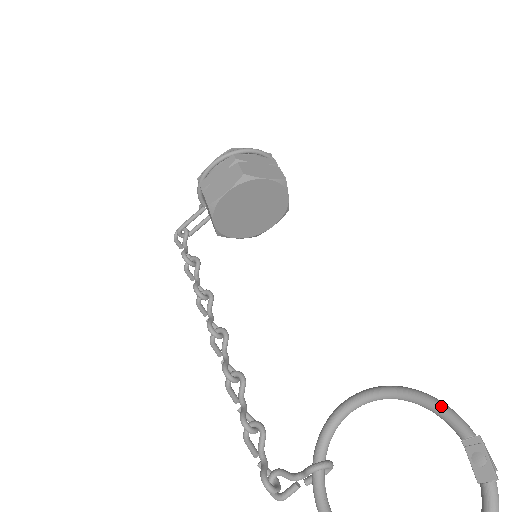
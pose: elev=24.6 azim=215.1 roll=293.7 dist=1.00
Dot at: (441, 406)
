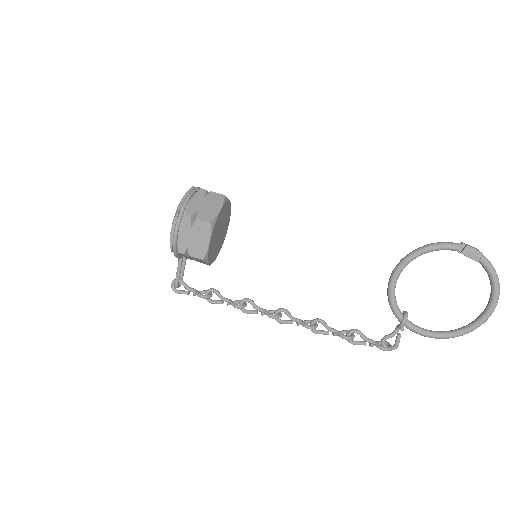
Dot at: (438, 246)
